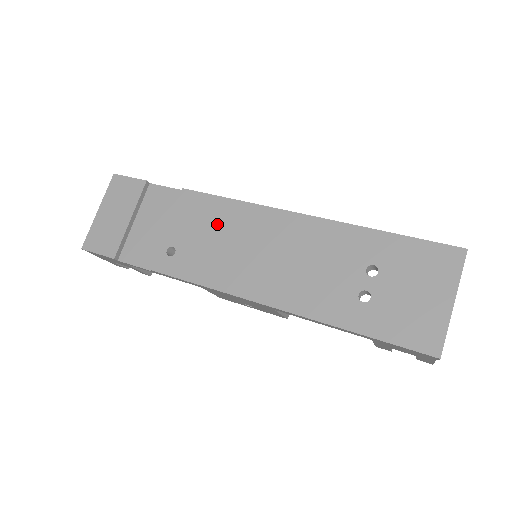
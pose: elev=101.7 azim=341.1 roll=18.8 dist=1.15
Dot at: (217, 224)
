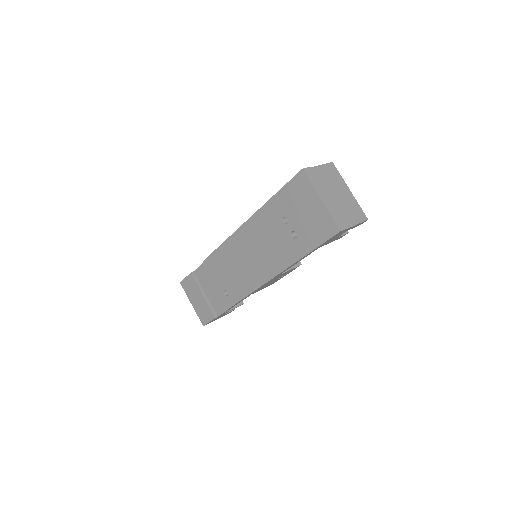
Dot at: (226, 263)
